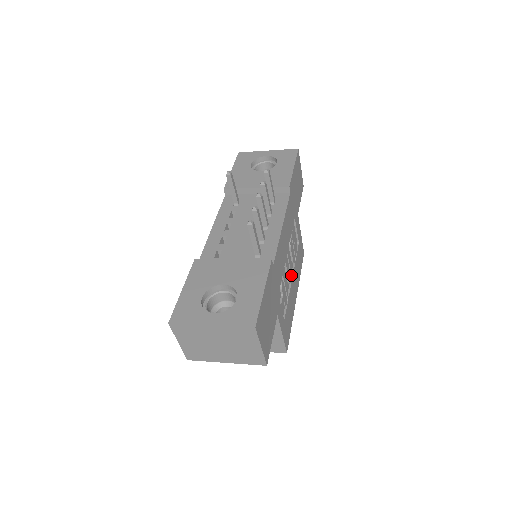
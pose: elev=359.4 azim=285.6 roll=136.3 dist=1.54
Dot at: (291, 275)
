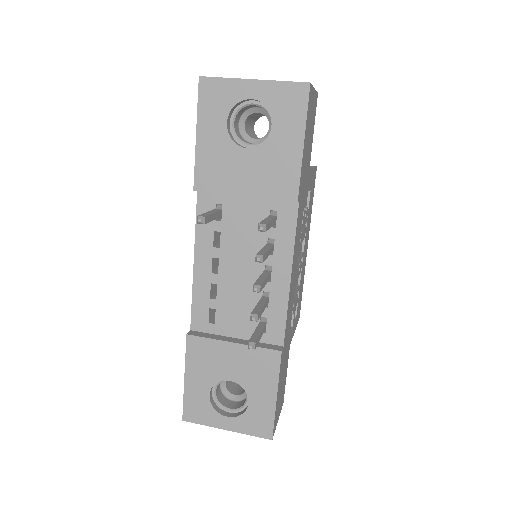
Dot at: (302, 257)
